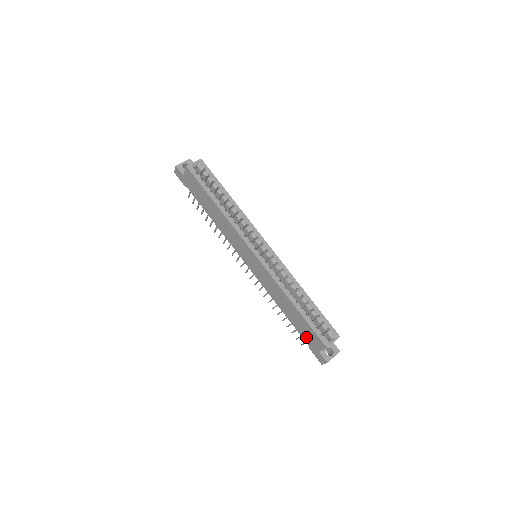
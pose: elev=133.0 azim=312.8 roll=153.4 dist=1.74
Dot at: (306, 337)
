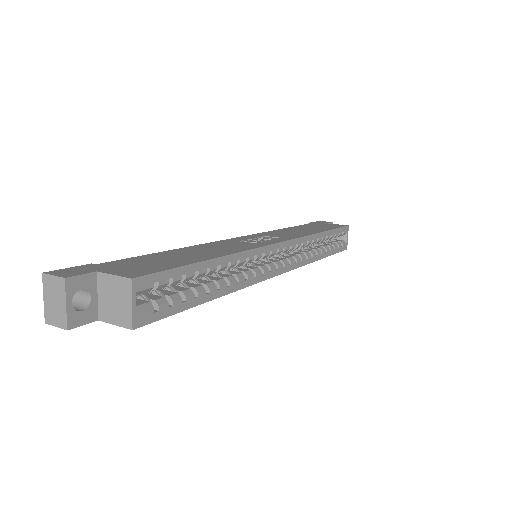
Dot at: occluded
